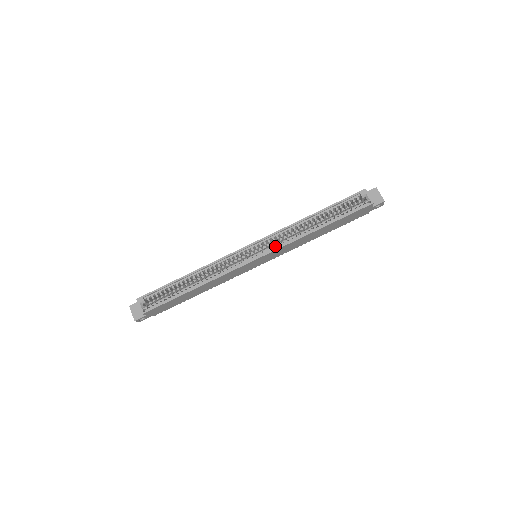
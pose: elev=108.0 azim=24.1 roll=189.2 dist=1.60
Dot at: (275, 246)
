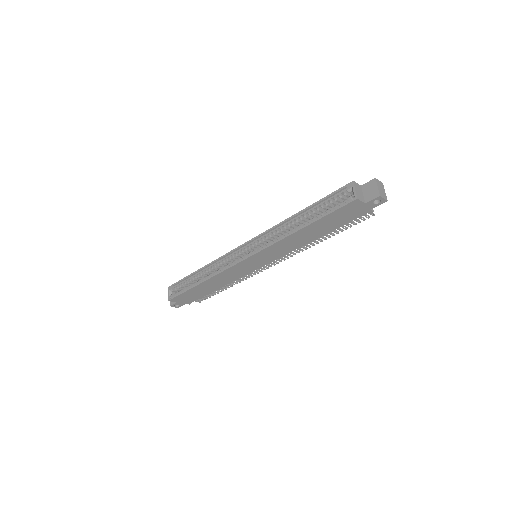
Dot at: occluded
